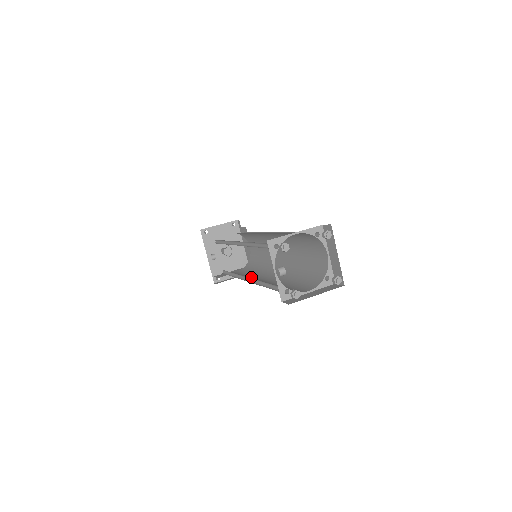
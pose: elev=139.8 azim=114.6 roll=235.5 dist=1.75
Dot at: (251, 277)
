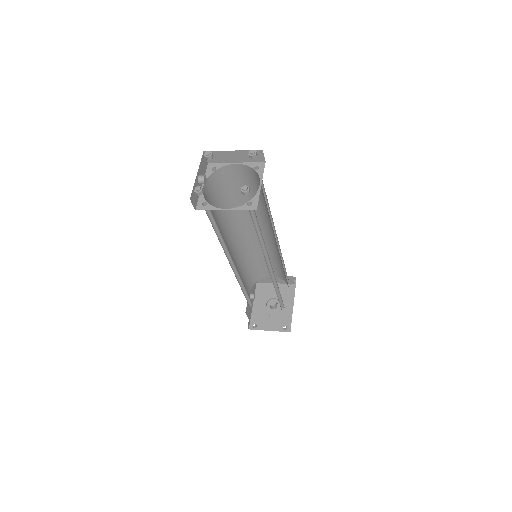
Dot at: occluded
